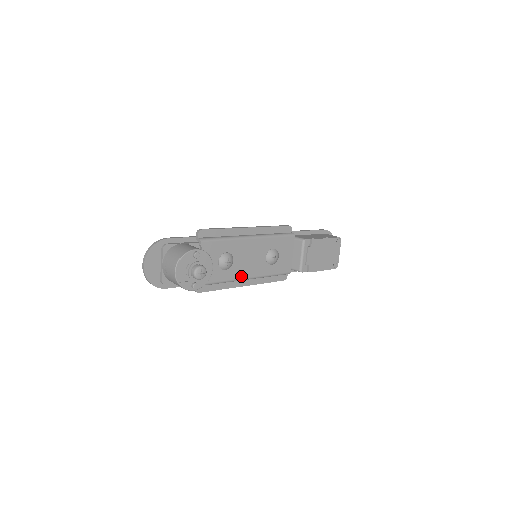
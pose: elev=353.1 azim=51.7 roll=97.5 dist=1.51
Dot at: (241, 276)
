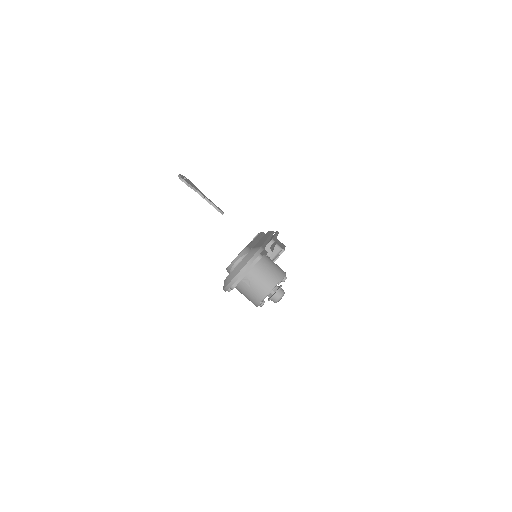
Dot at: occluded
